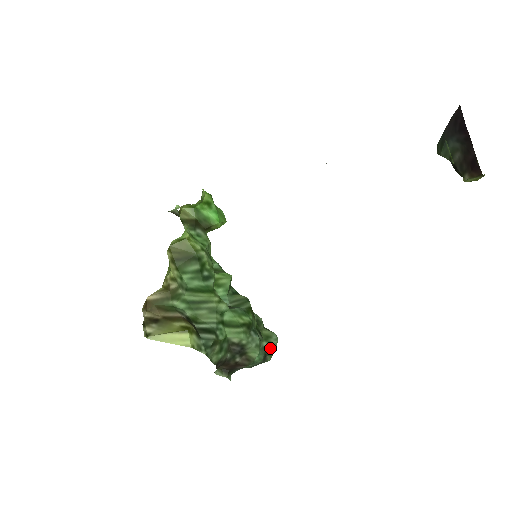
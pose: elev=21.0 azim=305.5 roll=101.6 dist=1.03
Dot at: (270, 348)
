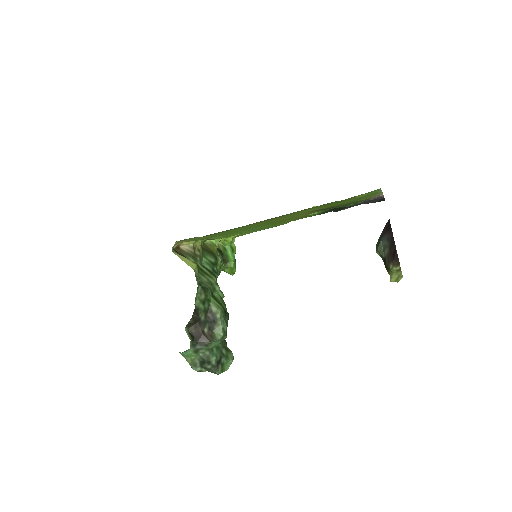
Dot at: (225, 360)
